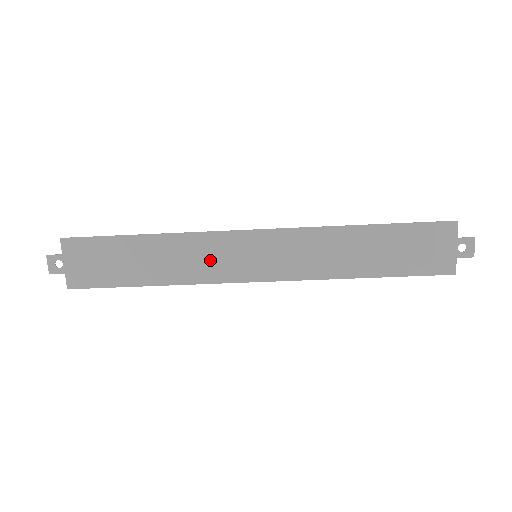
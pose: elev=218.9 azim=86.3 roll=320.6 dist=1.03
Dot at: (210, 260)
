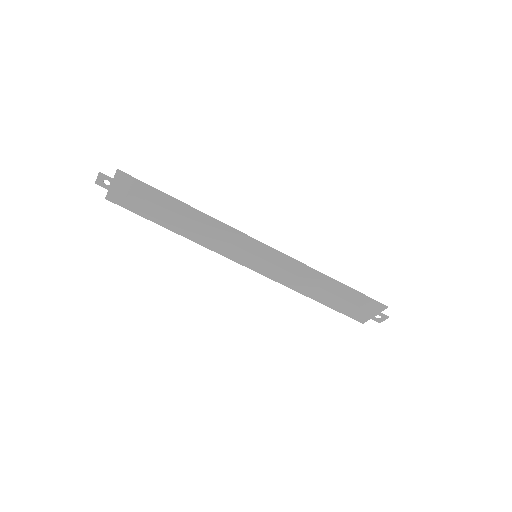
Dot at: (224, 241)
